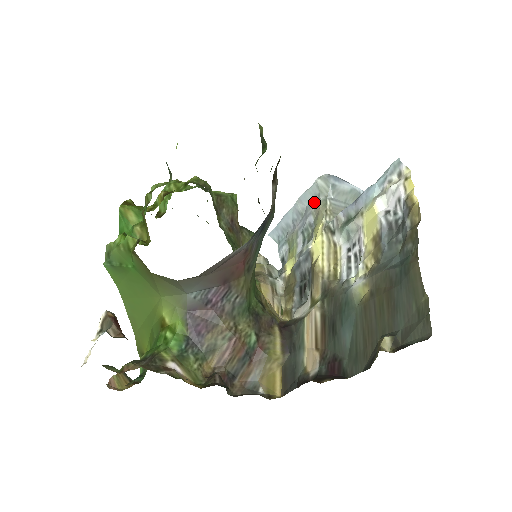
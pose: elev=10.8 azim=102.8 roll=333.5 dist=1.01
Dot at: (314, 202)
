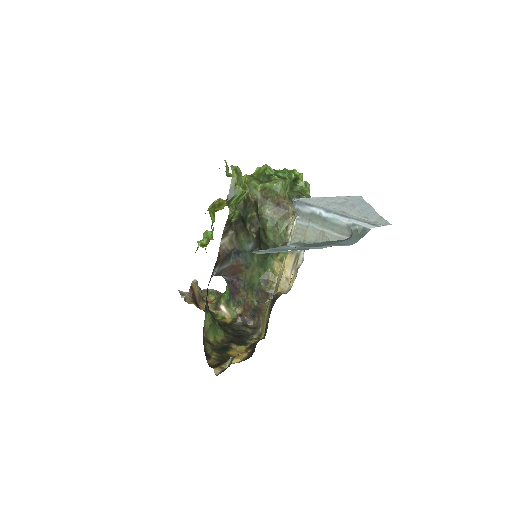
Dot at: occluded
